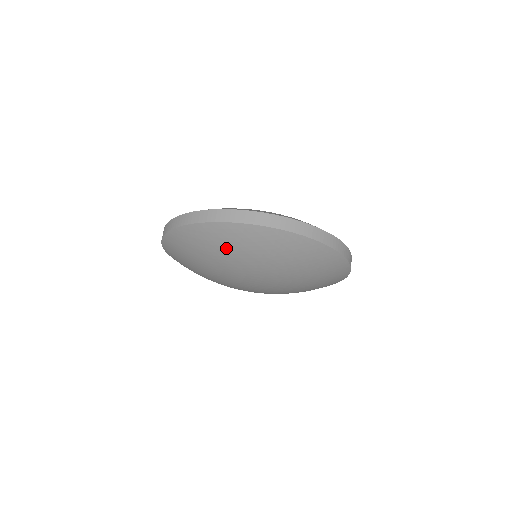
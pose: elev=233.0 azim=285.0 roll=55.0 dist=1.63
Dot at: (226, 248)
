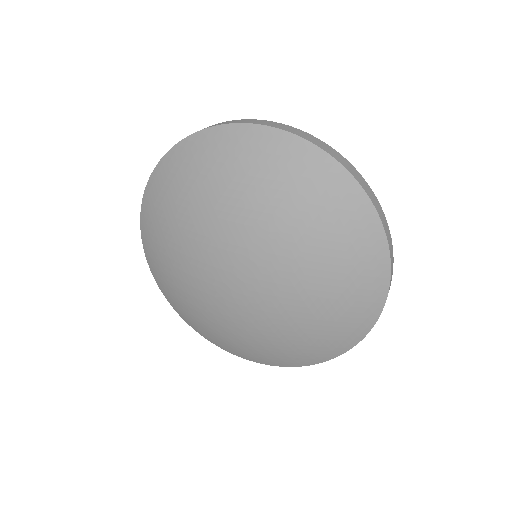
Dot at: (242, 170)
